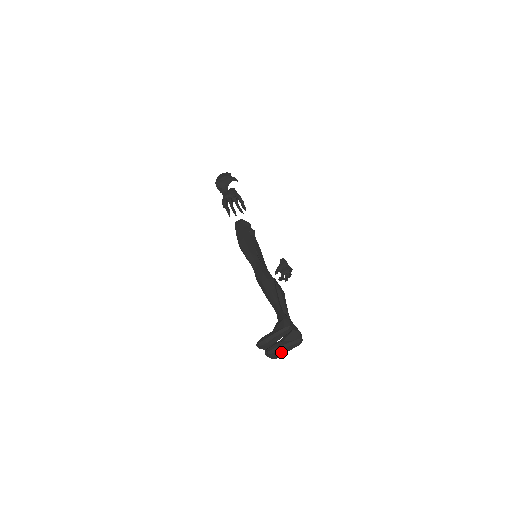
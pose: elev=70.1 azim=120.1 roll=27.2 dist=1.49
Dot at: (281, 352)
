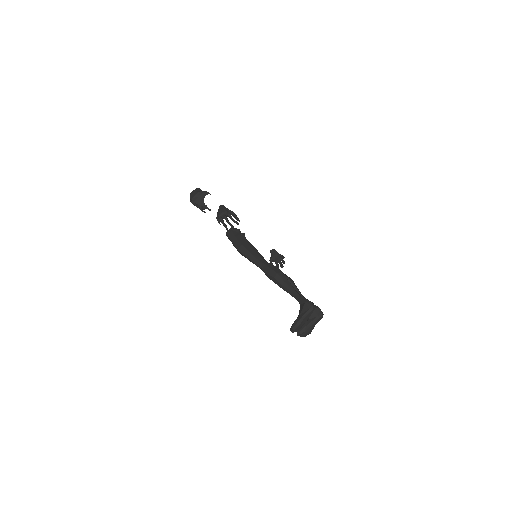
Dot at: (310, 329)
